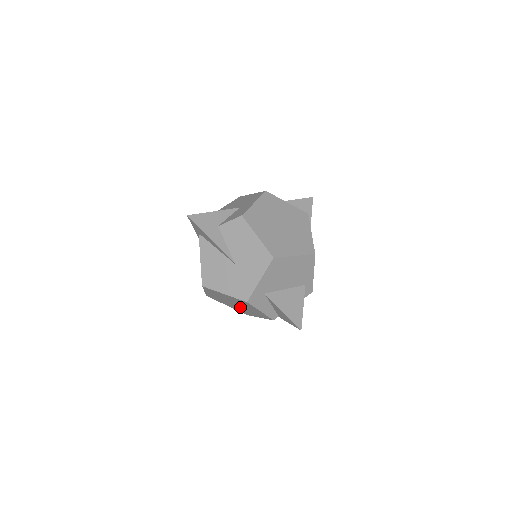
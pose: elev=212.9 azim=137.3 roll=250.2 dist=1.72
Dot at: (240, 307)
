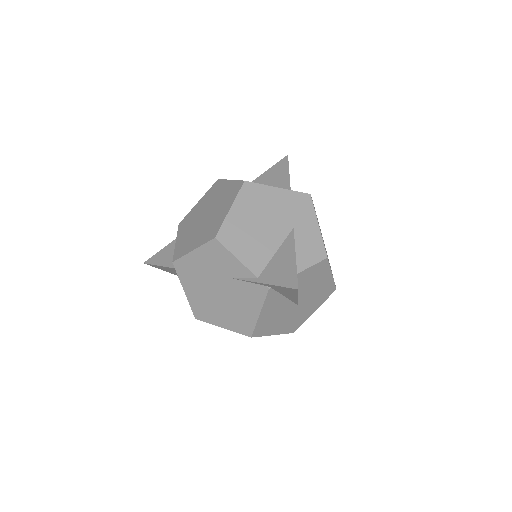
Dot at: occluded
